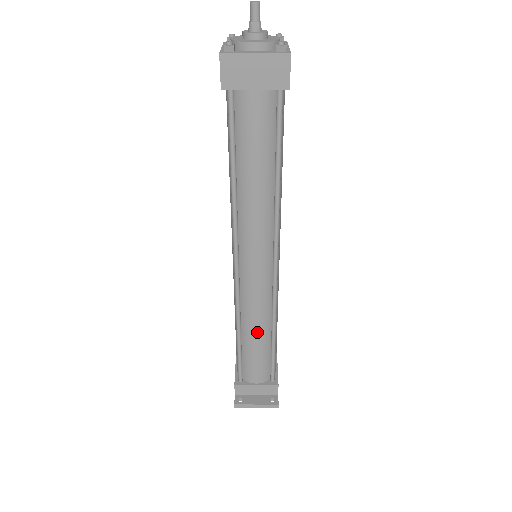
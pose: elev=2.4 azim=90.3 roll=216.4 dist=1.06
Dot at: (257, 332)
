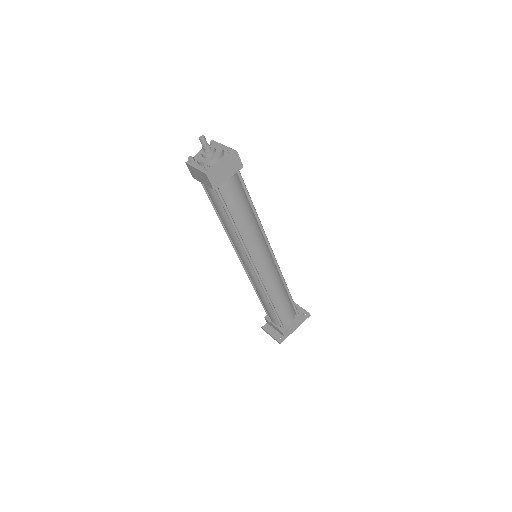
Dot at: (261, 297)
